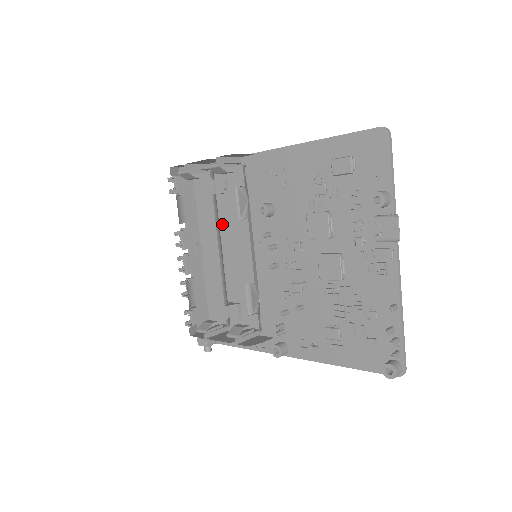
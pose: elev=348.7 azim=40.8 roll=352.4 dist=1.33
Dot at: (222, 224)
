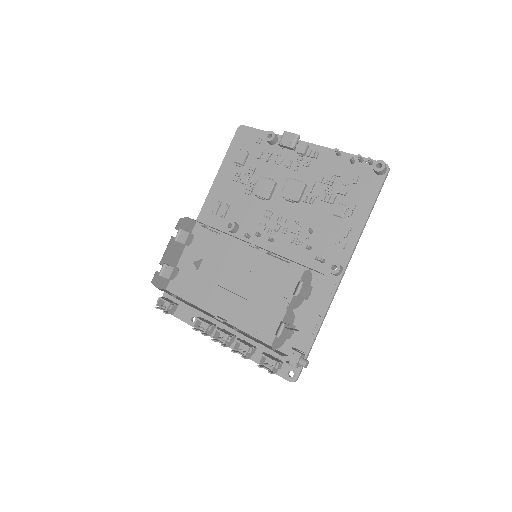
Dot at: (218, 282)
